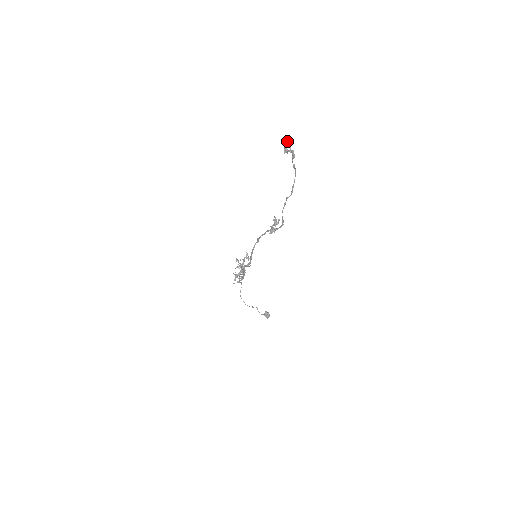
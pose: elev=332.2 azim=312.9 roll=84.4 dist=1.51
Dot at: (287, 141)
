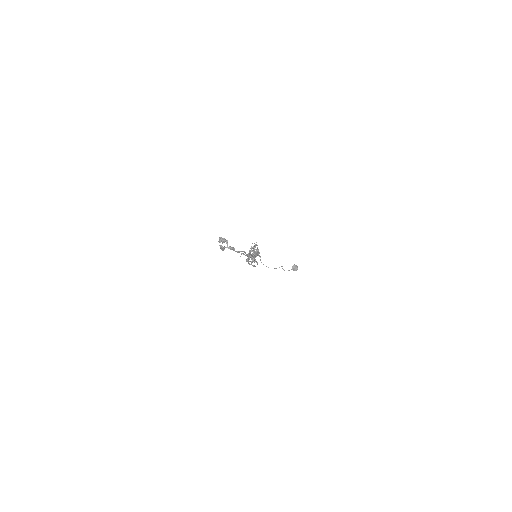
Dot at: (222, 241)
